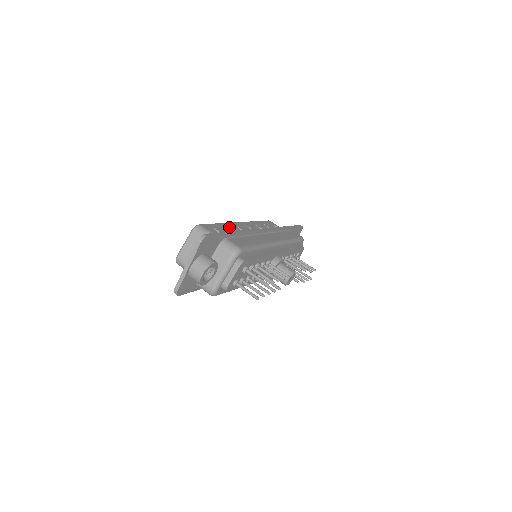
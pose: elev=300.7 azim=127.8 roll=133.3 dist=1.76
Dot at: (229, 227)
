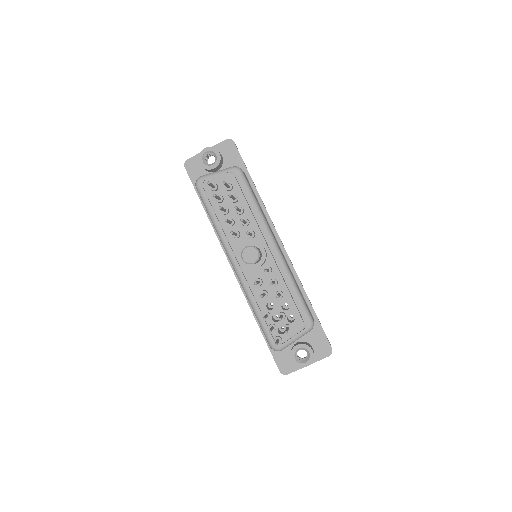
Dot at: occluded
